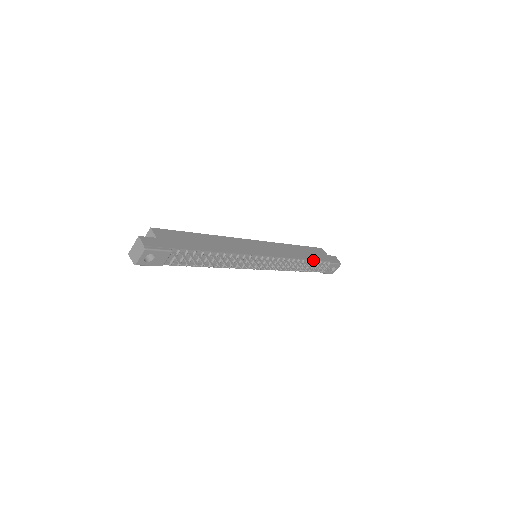
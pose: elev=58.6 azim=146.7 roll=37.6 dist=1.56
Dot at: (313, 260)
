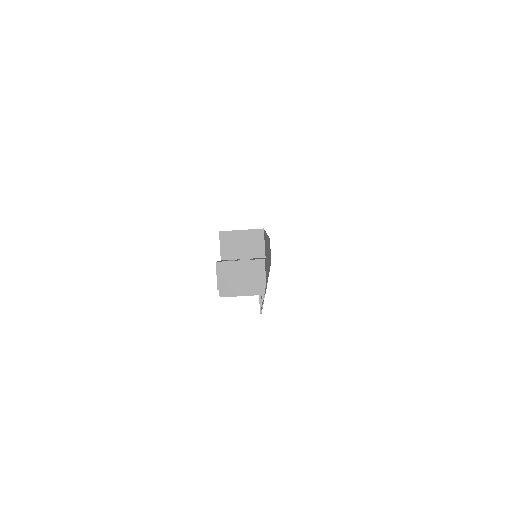
Dot at: occluded
